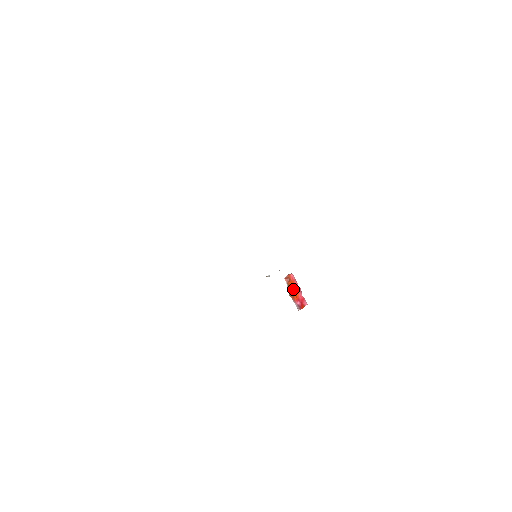
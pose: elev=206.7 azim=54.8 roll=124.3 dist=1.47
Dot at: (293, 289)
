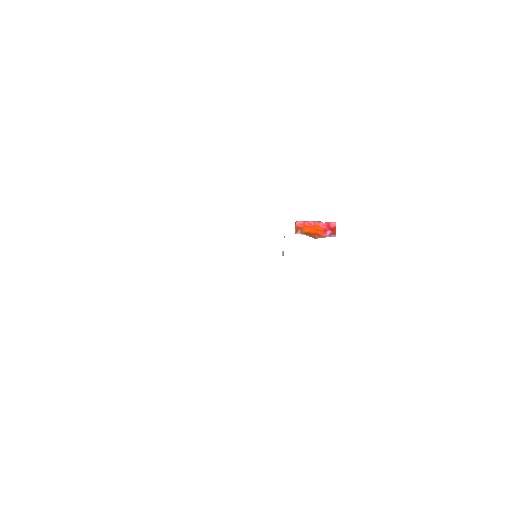
Dot at: (311, 231)
